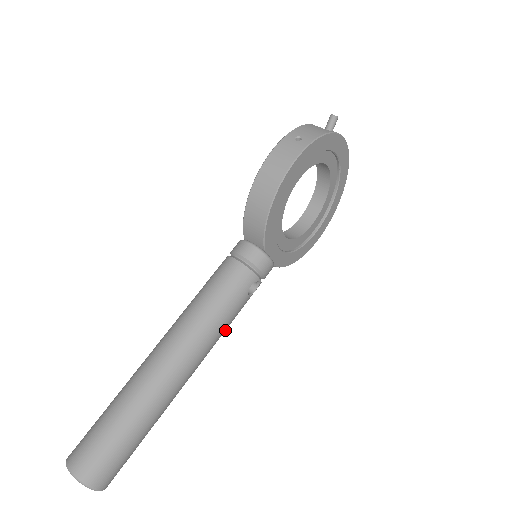
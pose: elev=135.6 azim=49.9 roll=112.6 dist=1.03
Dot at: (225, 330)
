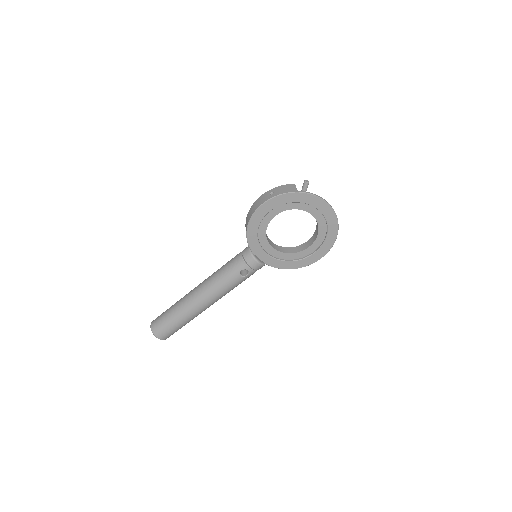
Dot at: (227, 290)
